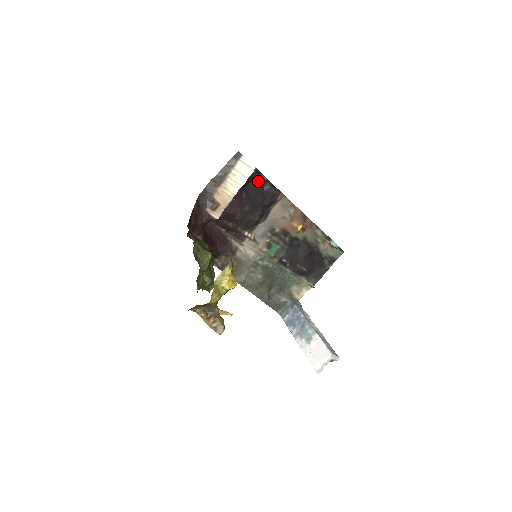
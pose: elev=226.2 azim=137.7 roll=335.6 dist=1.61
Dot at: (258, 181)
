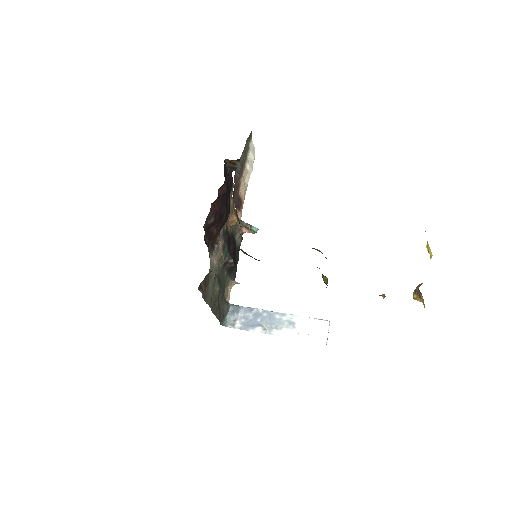
Dot at: (224, 171)
